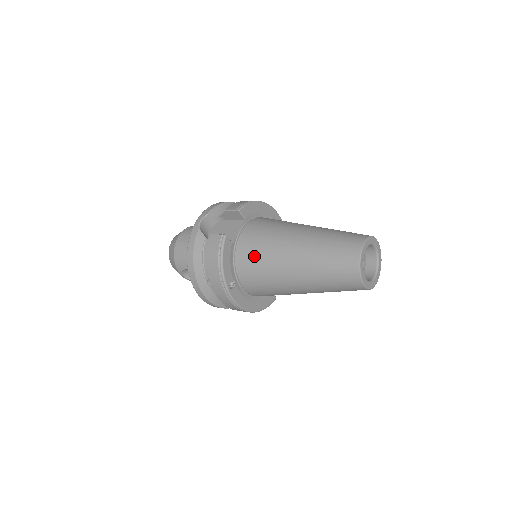
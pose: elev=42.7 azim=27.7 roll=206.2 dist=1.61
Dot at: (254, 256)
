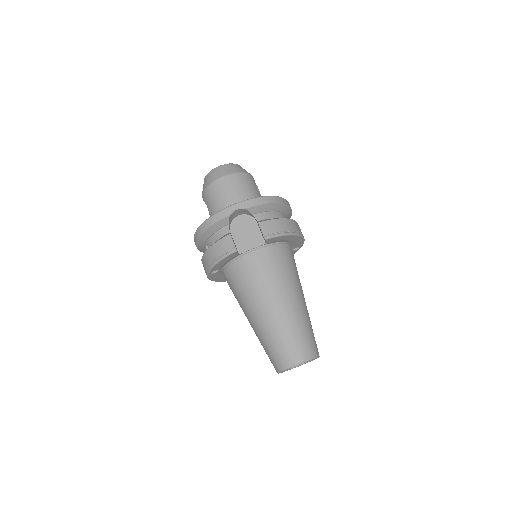
Dot at: (242, 279)
